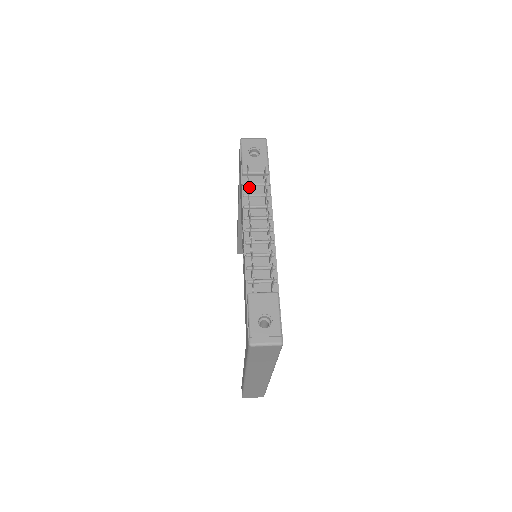
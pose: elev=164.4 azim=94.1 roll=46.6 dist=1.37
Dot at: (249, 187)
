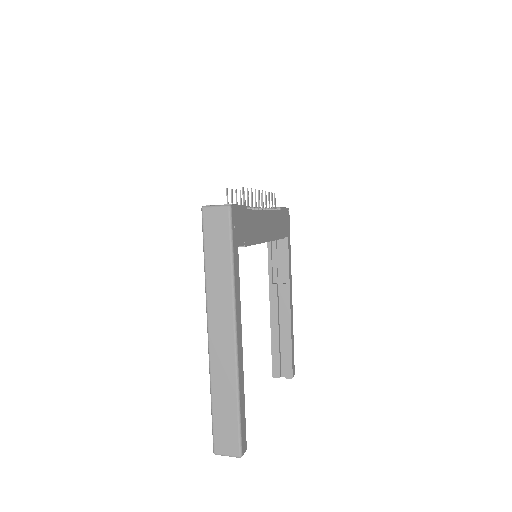
Dot at: occluded
